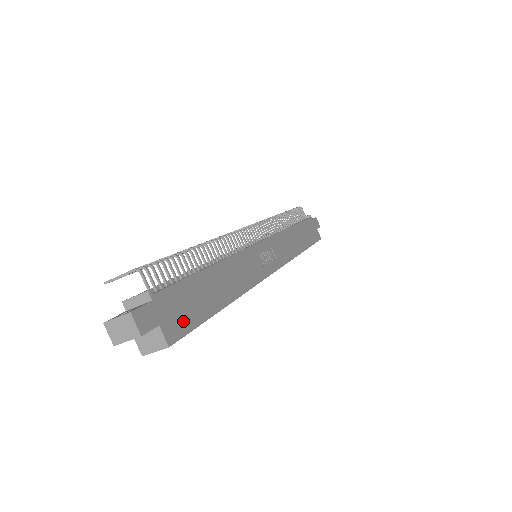
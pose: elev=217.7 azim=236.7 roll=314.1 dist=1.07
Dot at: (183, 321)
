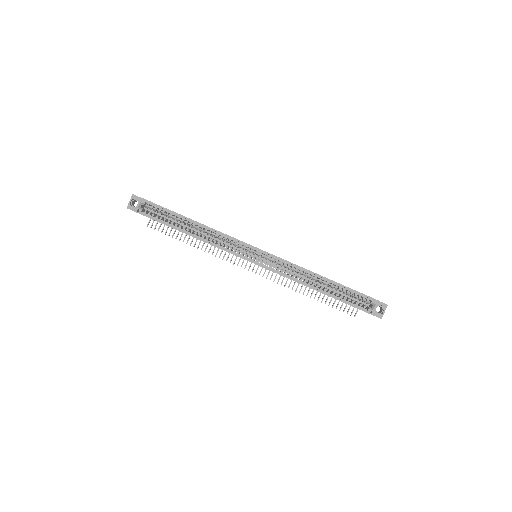
Dot at: occluded
